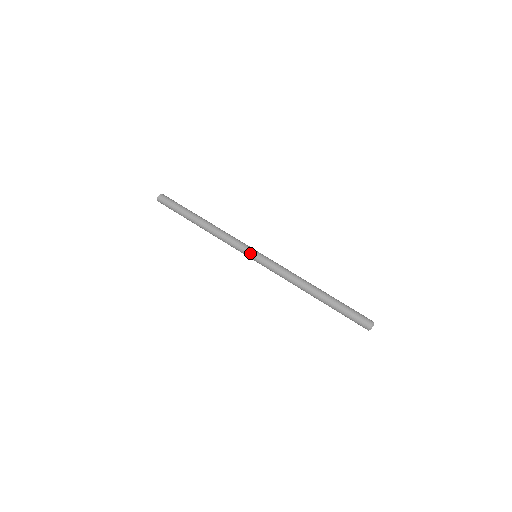
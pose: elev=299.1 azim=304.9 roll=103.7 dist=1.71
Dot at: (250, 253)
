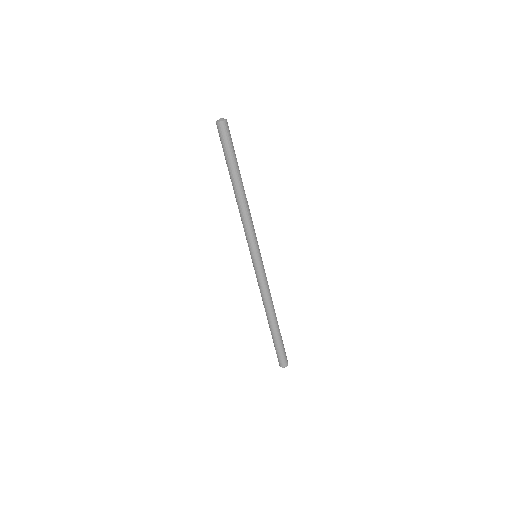
Dot at: (256, 253)
